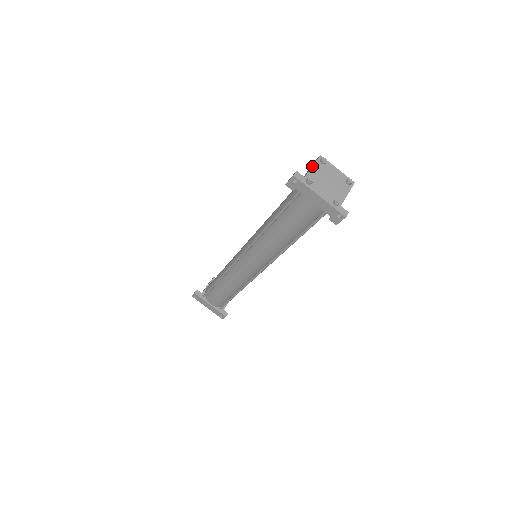
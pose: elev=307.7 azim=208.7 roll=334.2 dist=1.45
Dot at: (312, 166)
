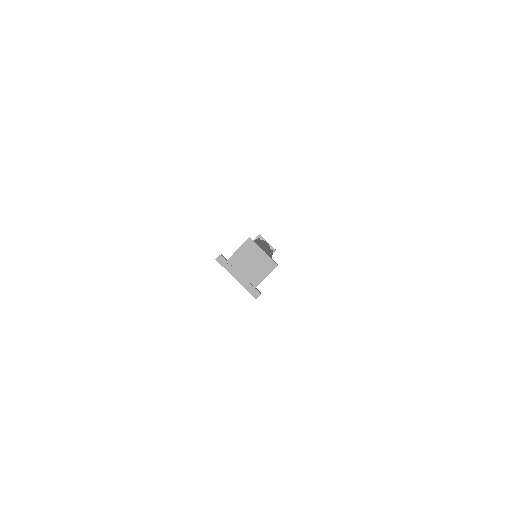
Dot at: (237, 249)
